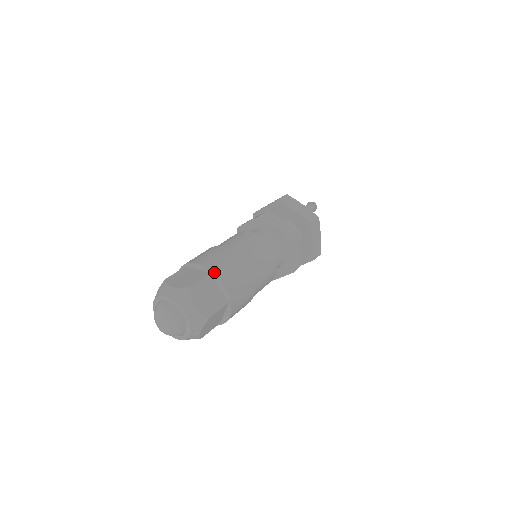
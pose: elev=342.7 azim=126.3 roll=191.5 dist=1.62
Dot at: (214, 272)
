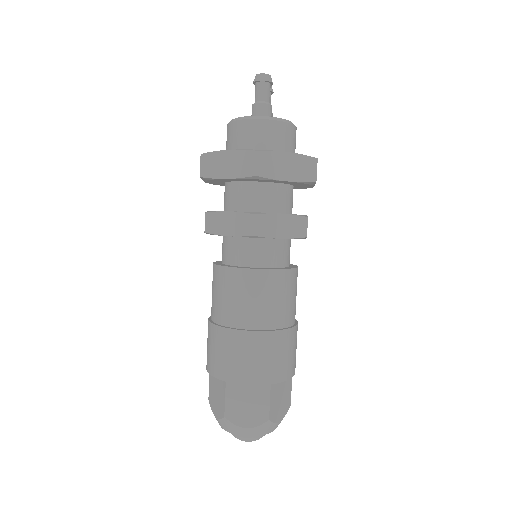
Dot at: (275, 382)
